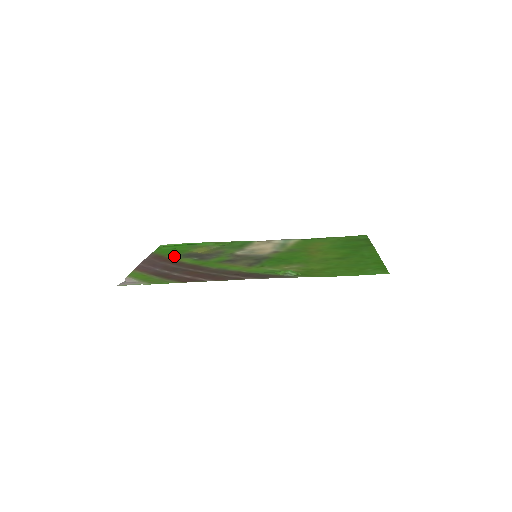
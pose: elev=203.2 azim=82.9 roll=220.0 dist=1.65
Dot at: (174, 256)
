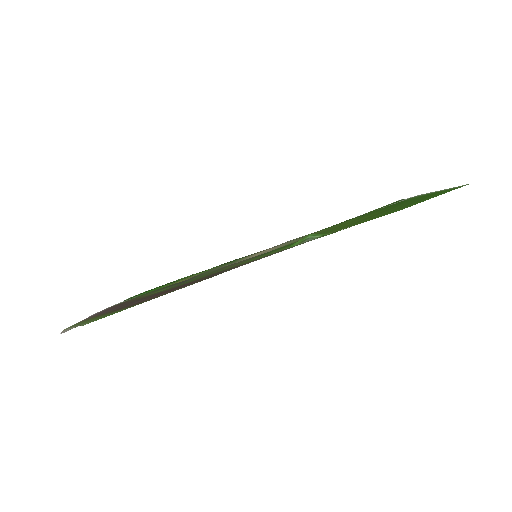
Dot at: occluded
